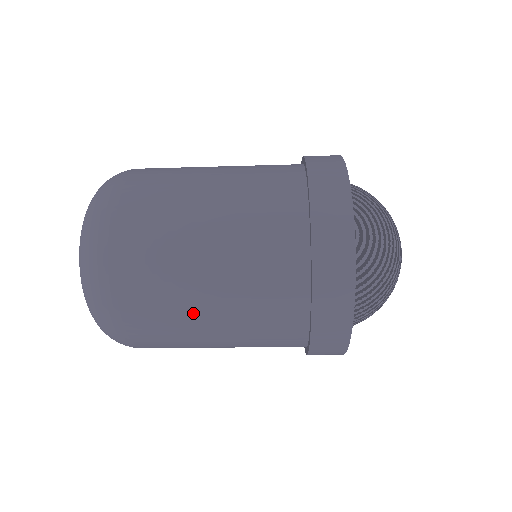
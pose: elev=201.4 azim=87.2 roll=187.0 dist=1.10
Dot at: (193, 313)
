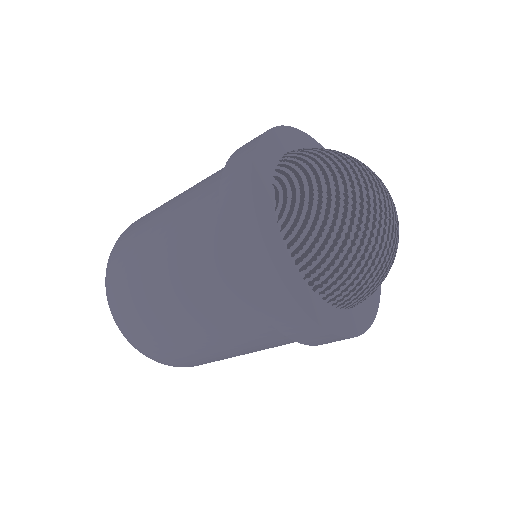
Dot at: (172, 320)
